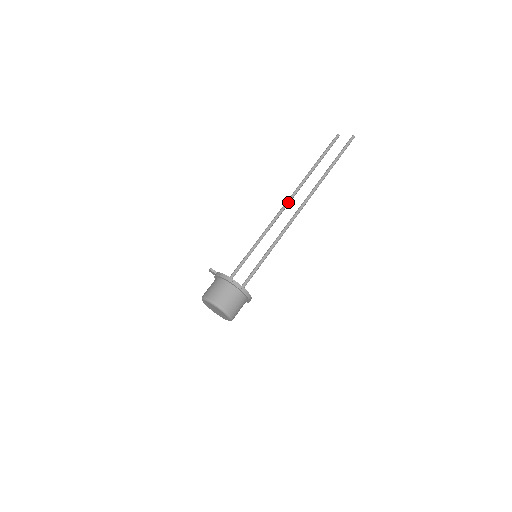
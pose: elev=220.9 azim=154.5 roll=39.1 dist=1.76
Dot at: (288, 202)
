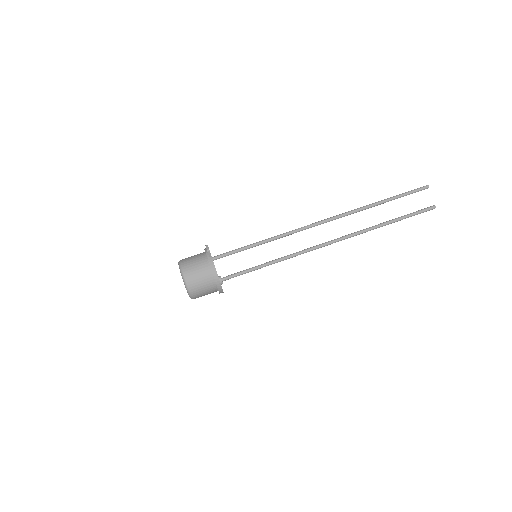
Dot at: (326, 222)
